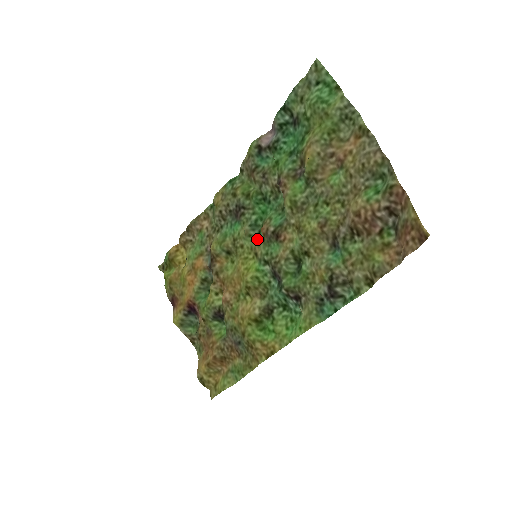
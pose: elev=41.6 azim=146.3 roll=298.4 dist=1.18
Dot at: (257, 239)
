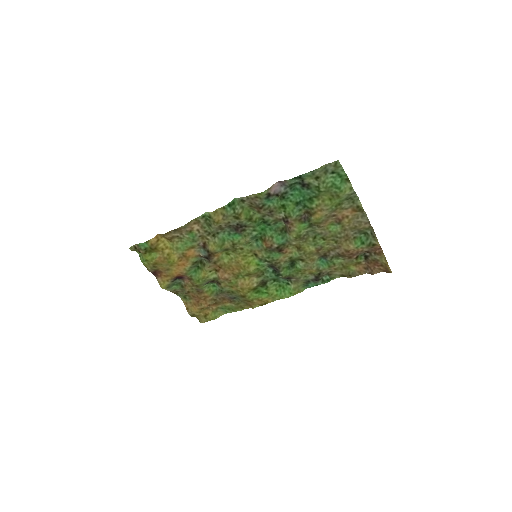
Dot at: (255, 244)
